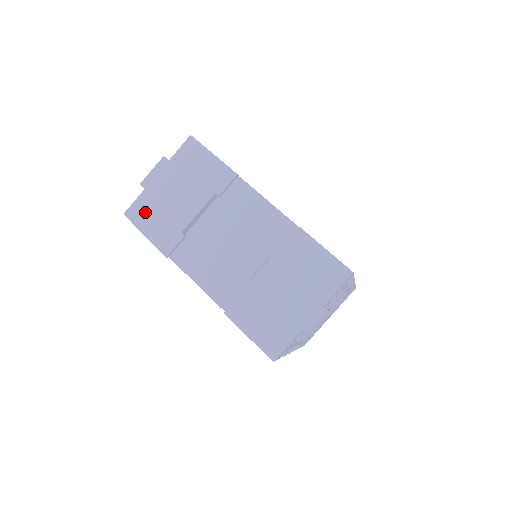
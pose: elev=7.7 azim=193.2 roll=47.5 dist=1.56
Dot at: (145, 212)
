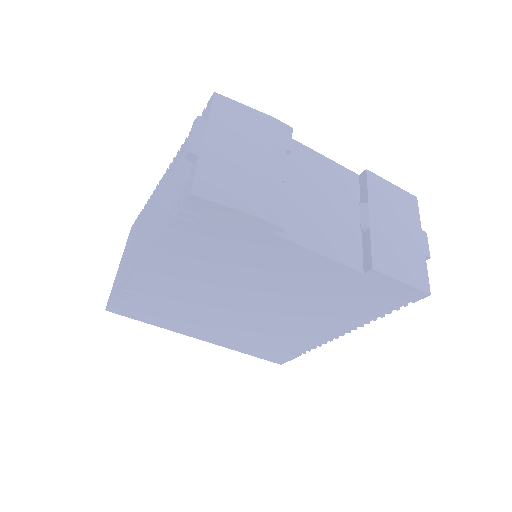
Dot at: (221, 184)
